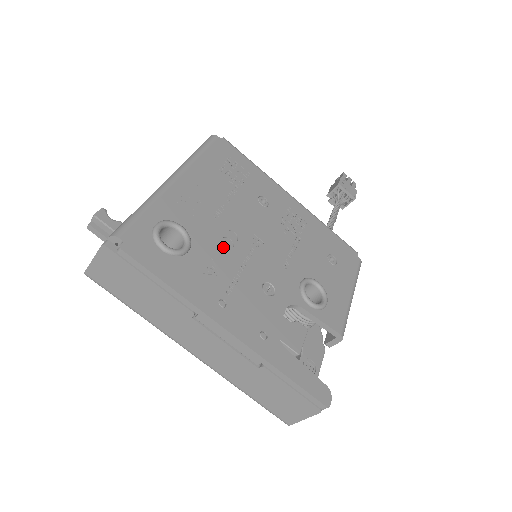
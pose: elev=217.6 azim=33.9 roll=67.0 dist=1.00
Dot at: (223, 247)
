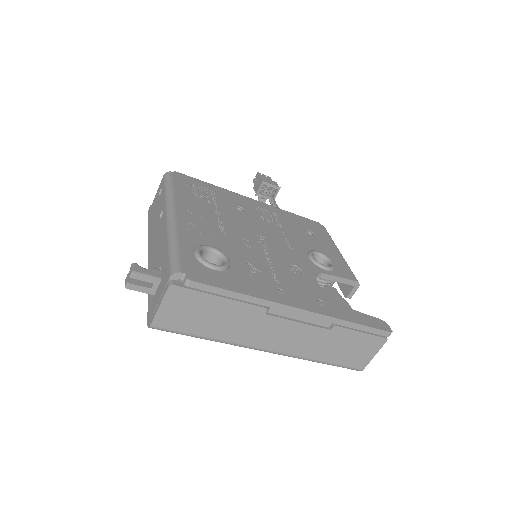
Dot at: (246, 251)
